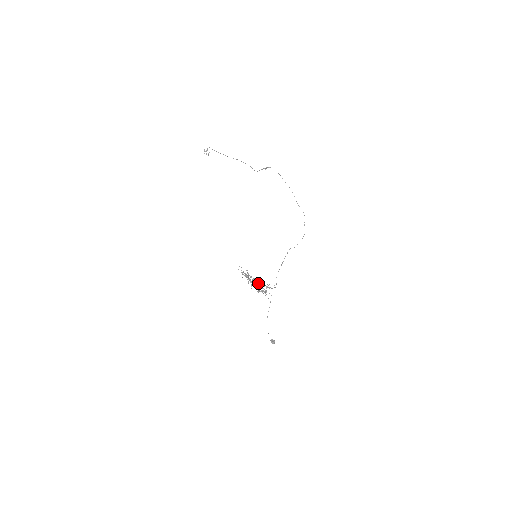
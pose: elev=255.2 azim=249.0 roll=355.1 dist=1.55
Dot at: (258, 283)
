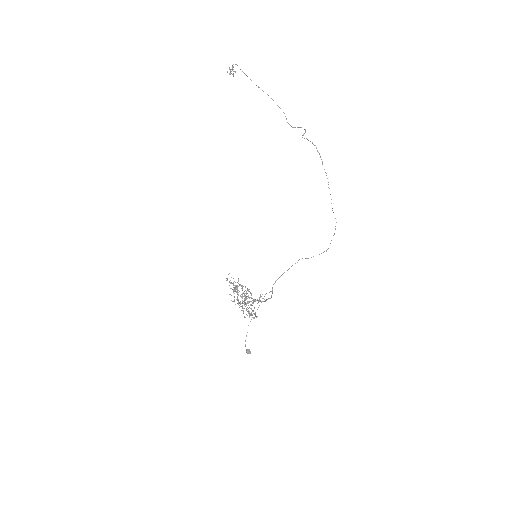
Dot at: (248, 295)
